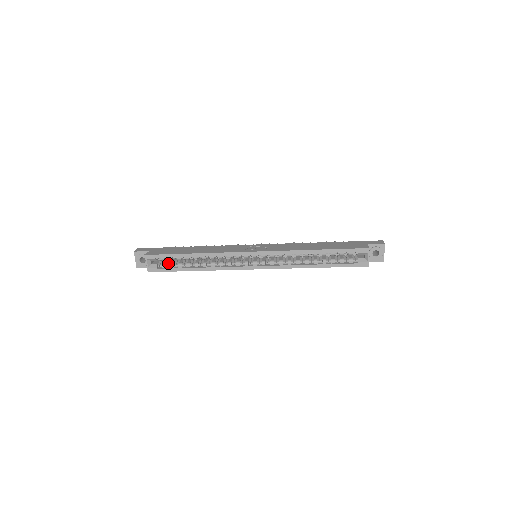
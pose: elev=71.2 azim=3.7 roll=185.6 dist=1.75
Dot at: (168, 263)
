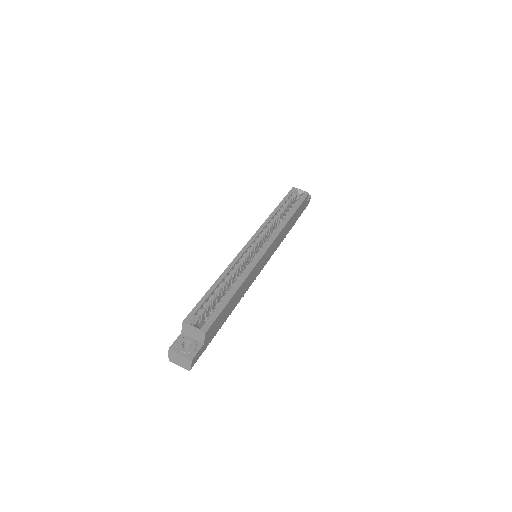
Dot at: occluded
